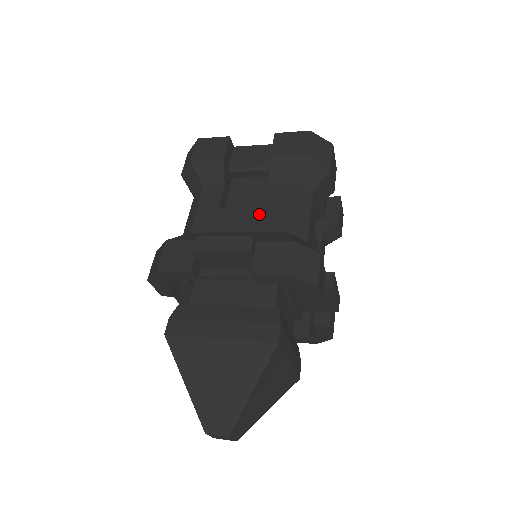
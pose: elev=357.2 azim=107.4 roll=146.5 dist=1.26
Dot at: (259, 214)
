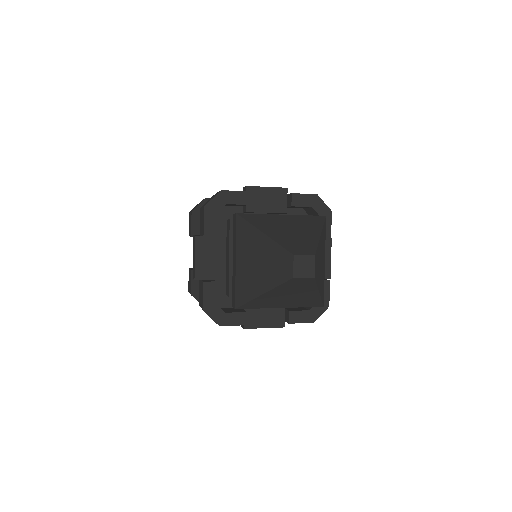
Dot at: occluded
